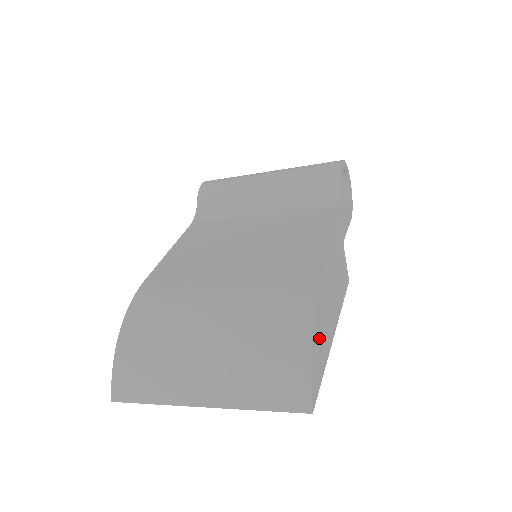
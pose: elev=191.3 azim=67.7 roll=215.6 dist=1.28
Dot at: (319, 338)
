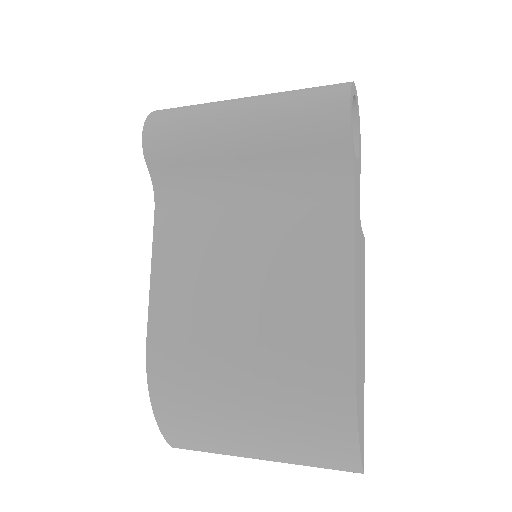
Dot at: (360, 409)
